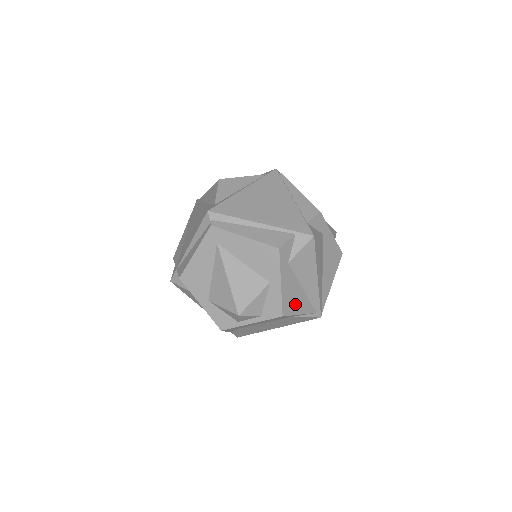
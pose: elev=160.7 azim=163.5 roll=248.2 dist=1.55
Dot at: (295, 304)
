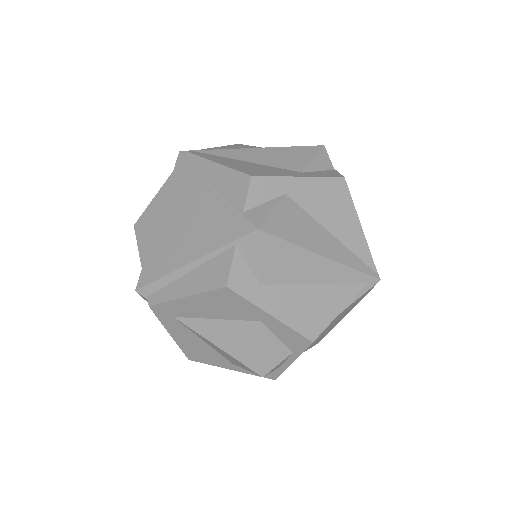
Dot at: (320, 310)
